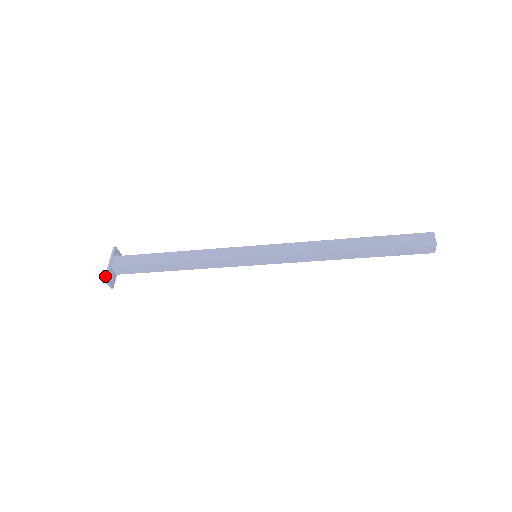
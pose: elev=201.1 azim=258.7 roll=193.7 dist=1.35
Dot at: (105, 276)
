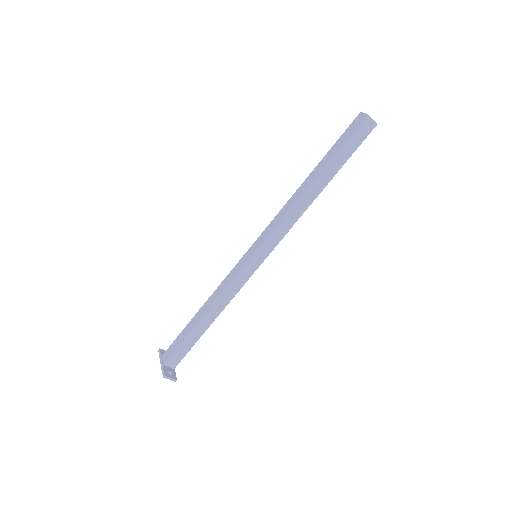
Dot at: (162, 373)
